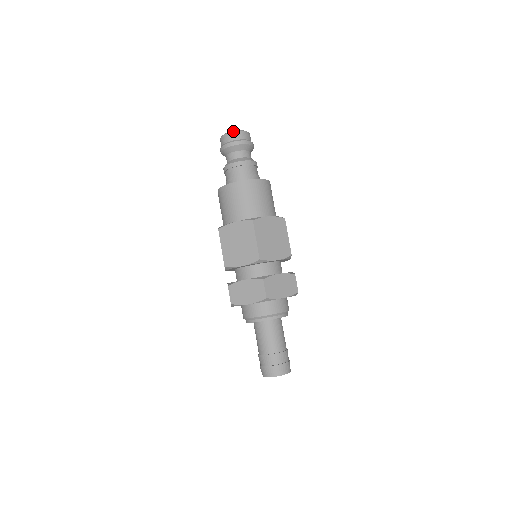
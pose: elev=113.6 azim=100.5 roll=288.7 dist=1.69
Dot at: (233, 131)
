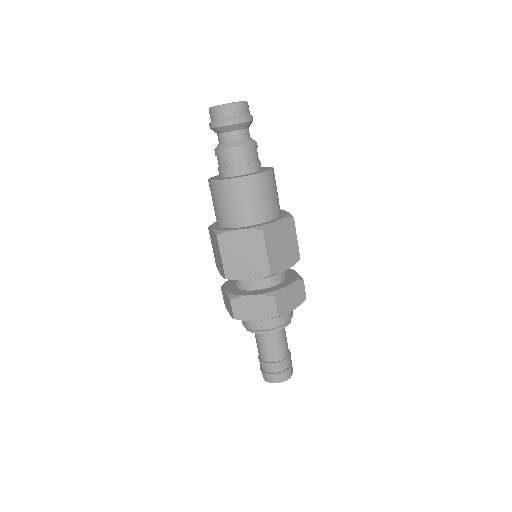
Dot at: (230, 104)
